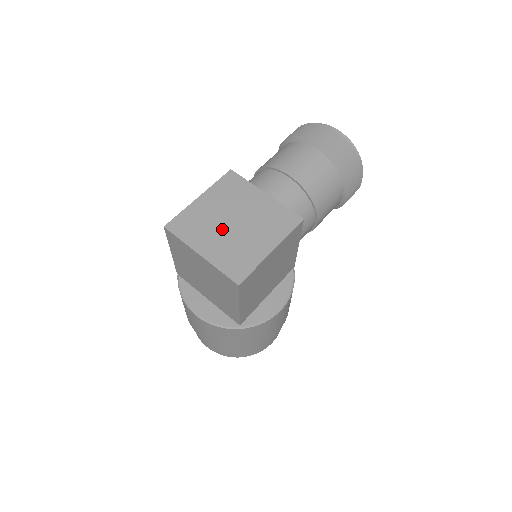
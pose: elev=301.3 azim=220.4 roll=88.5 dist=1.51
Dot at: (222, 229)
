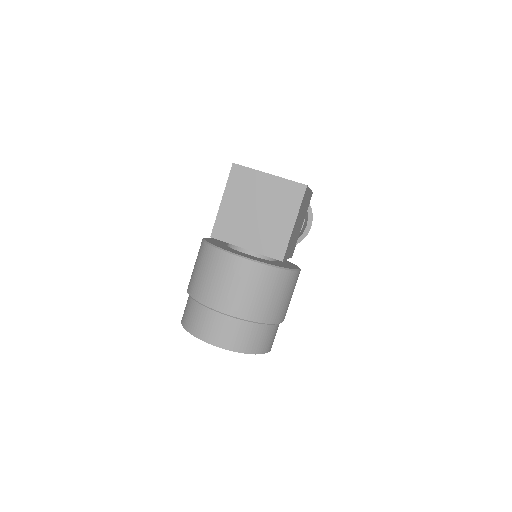
Dot at: occluded
